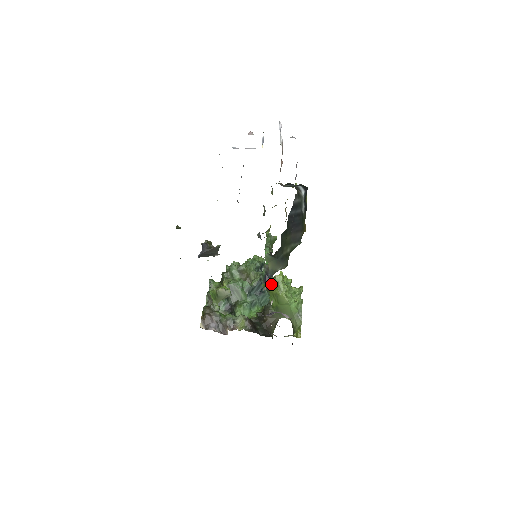
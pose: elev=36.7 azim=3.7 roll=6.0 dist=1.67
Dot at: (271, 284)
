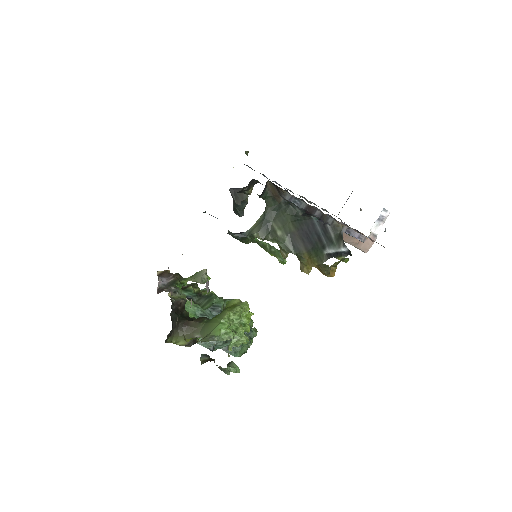
Dot at: (234, 302)
